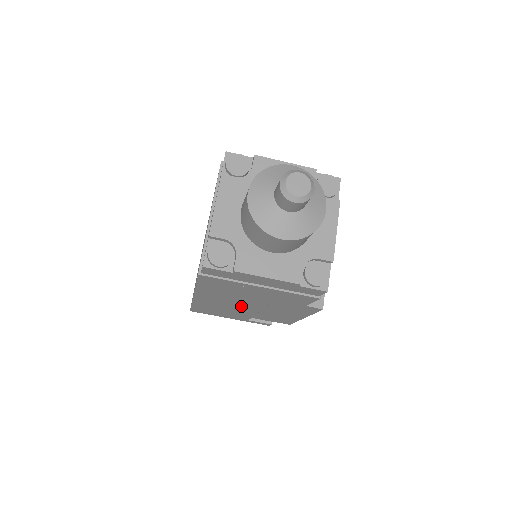
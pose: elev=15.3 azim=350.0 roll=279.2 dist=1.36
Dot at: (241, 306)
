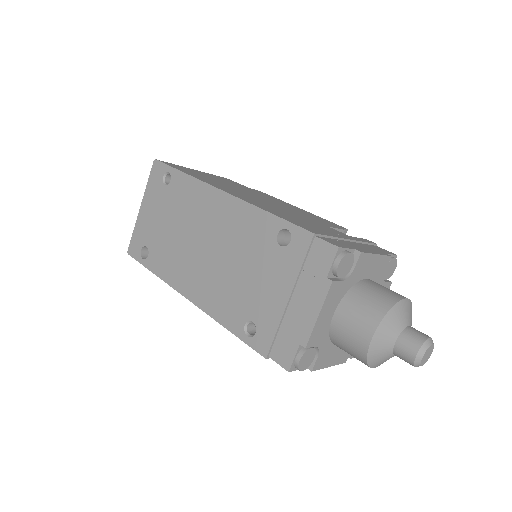
Dot at: occluded
